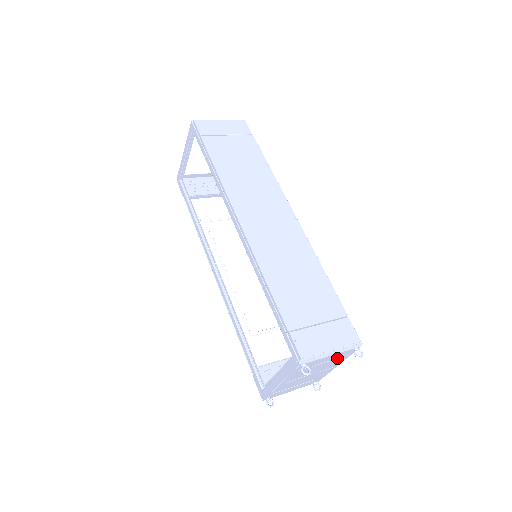
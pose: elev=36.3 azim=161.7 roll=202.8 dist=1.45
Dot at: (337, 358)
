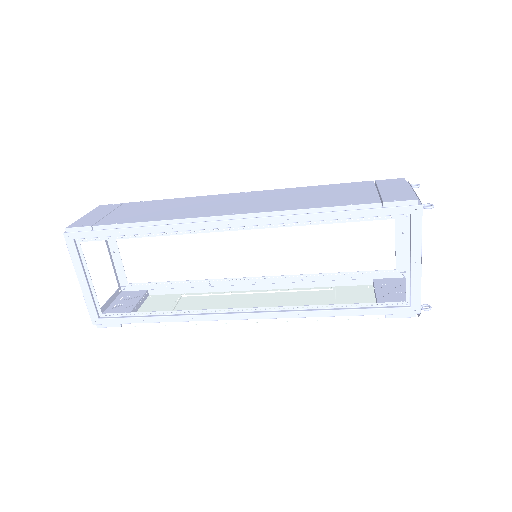
Dot at: occluded
